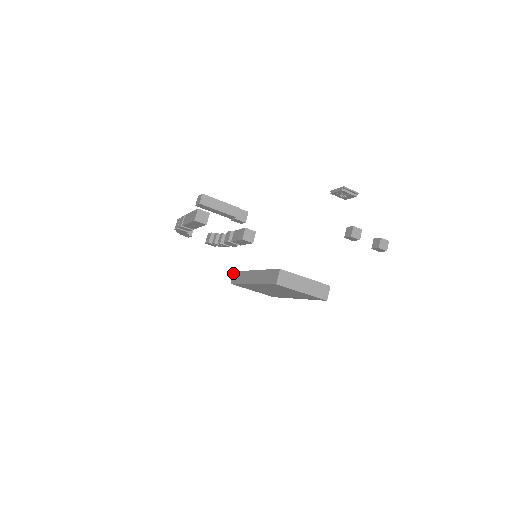
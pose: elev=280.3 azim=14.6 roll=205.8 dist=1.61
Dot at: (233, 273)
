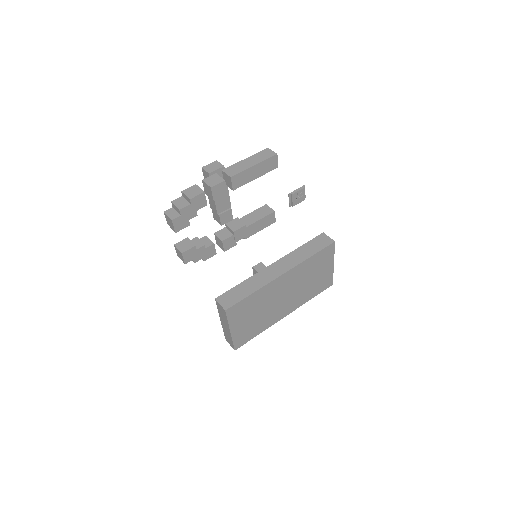
Dot at: (216, 300)
